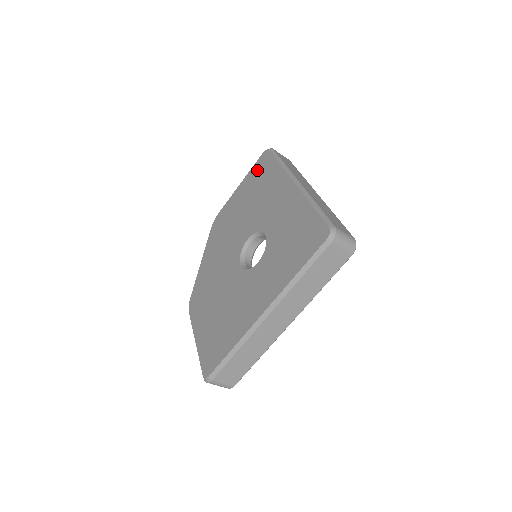
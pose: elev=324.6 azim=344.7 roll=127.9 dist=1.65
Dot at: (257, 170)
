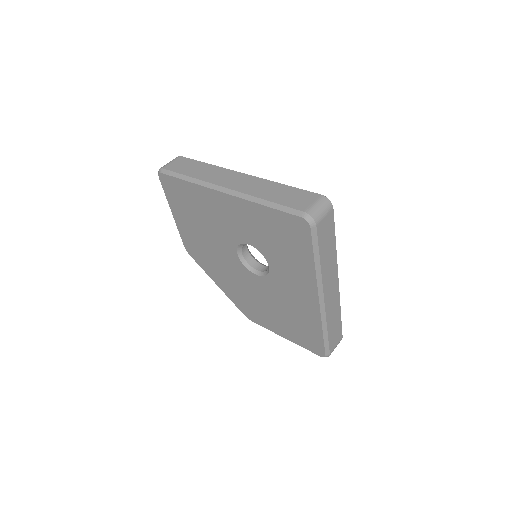
Dot at: (173, 195)
